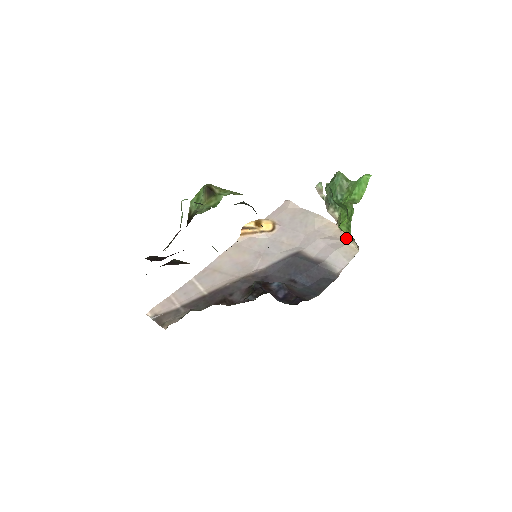
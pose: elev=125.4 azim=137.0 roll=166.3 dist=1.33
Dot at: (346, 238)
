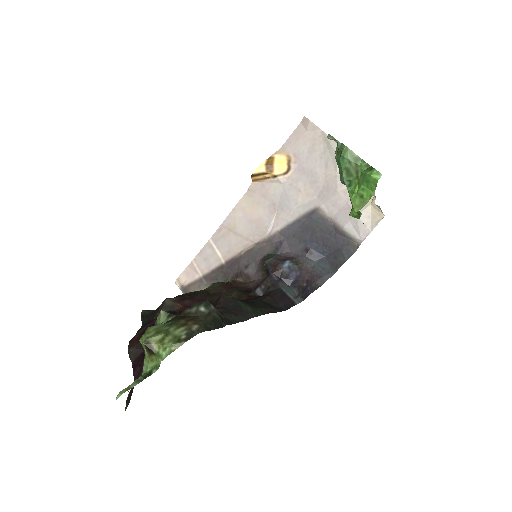
Dot at: occluded
